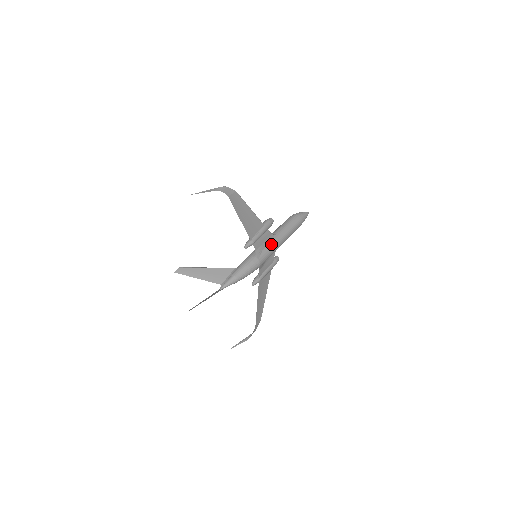
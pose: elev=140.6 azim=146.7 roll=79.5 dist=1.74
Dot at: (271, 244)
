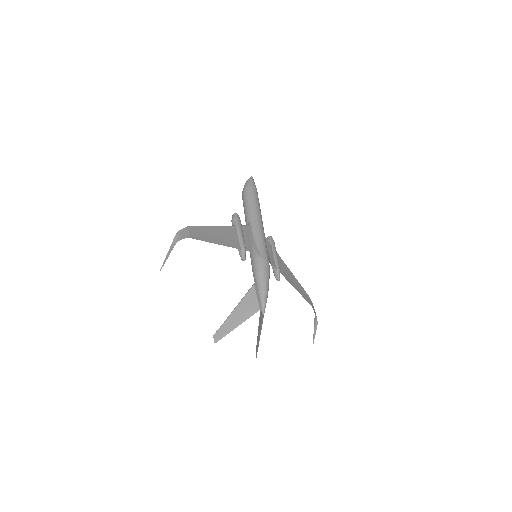
Dot at: (256, 234)
